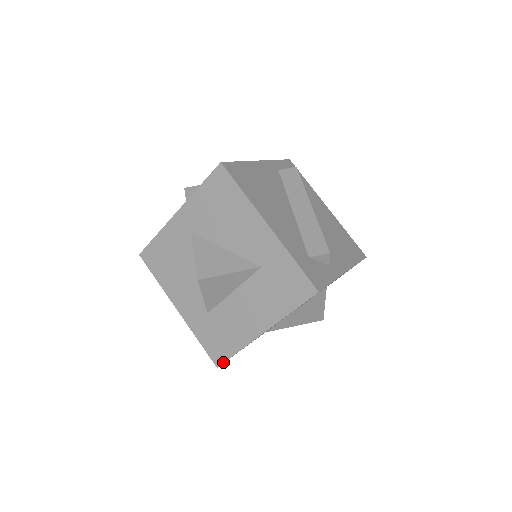
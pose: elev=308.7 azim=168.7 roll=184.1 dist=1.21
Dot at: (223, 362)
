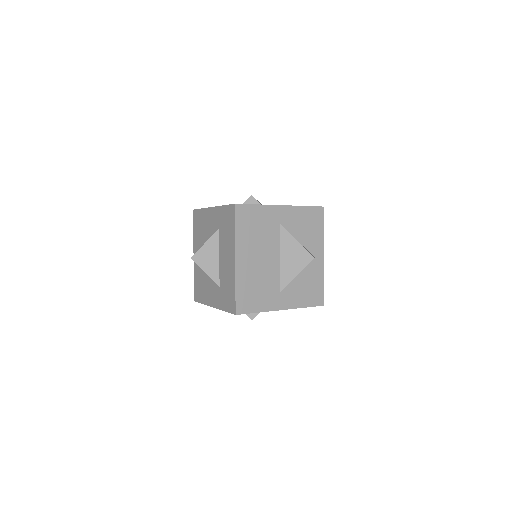
Dot at: (235, 306)
